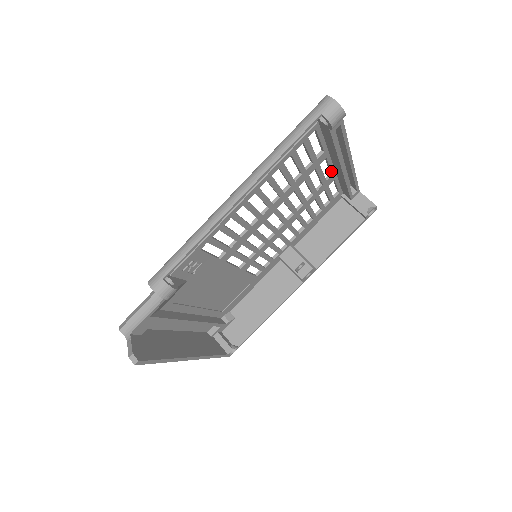
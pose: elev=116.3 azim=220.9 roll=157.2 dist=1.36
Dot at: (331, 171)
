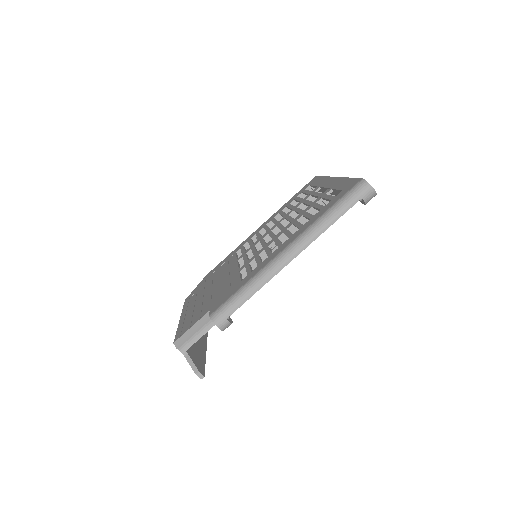
Dot at: occluded
